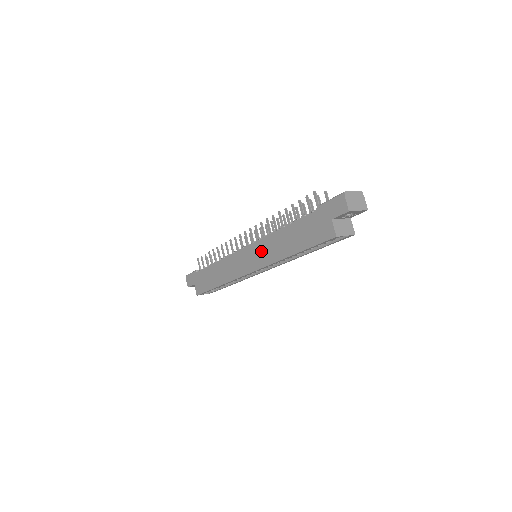
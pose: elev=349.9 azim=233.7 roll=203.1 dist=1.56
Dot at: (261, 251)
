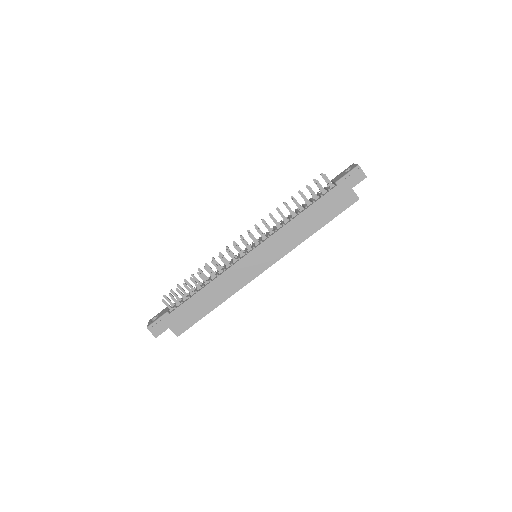
Dot at: (276, 245)
